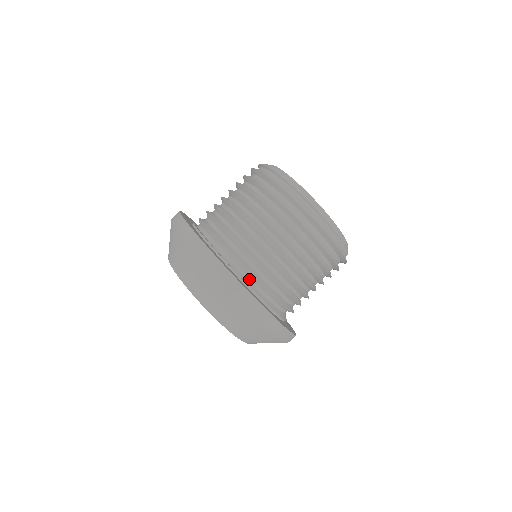
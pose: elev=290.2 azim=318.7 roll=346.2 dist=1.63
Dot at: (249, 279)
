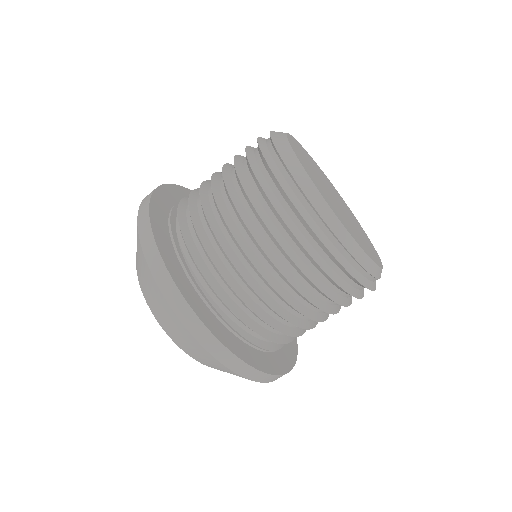
Dot at: (247, 330)
